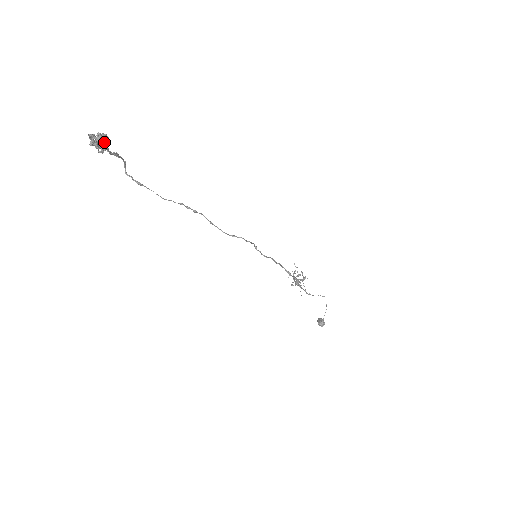
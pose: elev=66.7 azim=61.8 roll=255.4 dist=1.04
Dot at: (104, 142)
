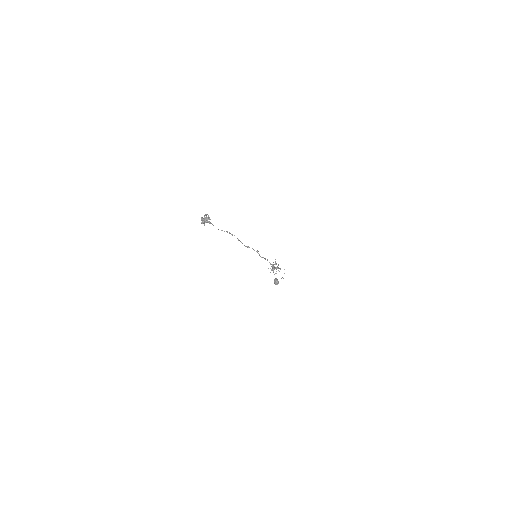
Dot at: occluded
